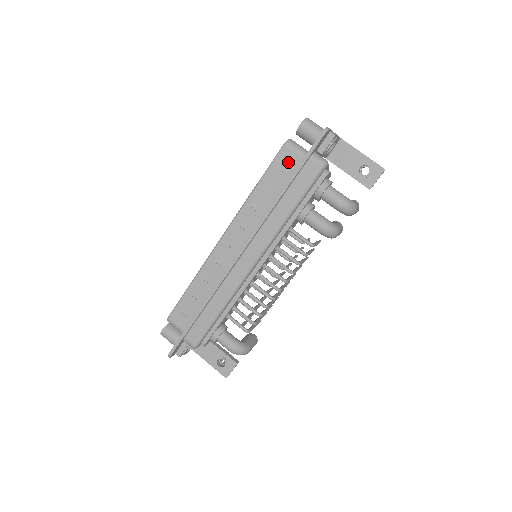
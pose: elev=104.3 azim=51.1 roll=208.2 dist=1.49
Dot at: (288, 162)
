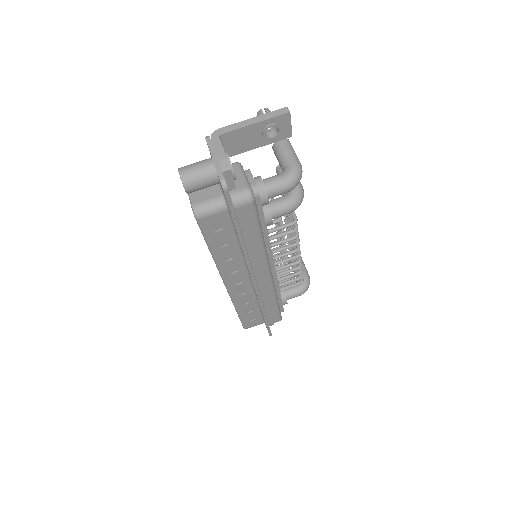
Dot at: (217, 223)
